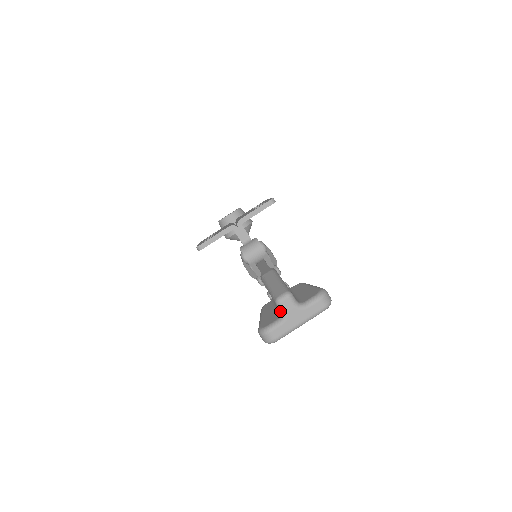
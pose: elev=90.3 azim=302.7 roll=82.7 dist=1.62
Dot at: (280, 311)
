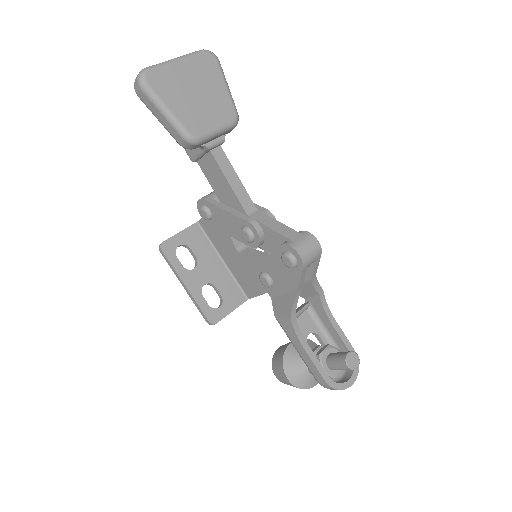
Dot at: occluded
